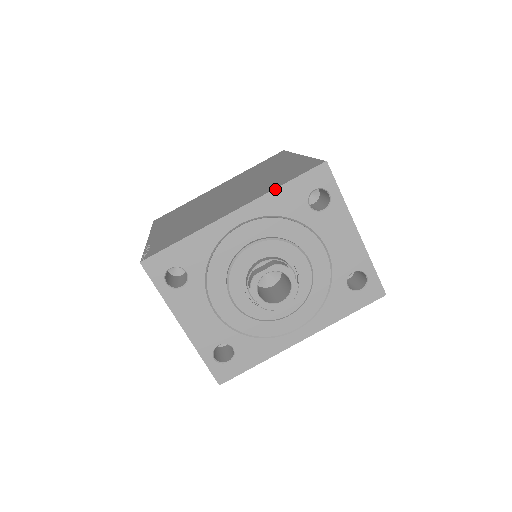
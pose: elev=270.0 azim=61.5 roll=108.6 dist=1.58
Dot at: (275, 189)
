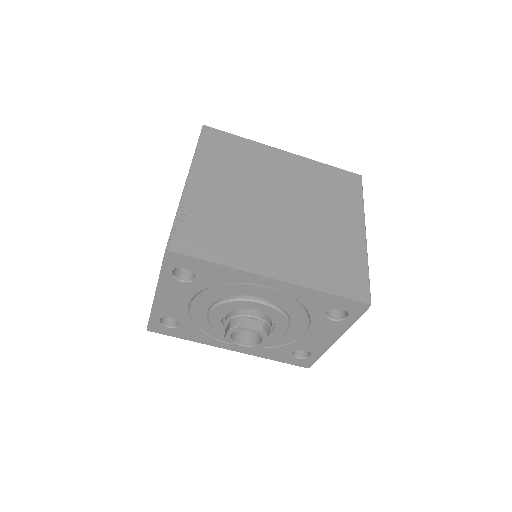
Dot at: (318, 291)
